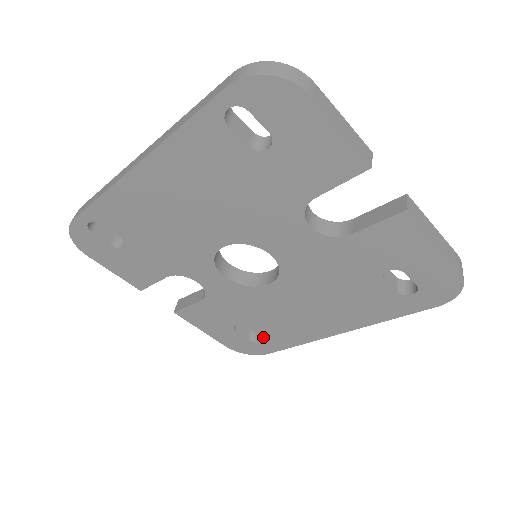
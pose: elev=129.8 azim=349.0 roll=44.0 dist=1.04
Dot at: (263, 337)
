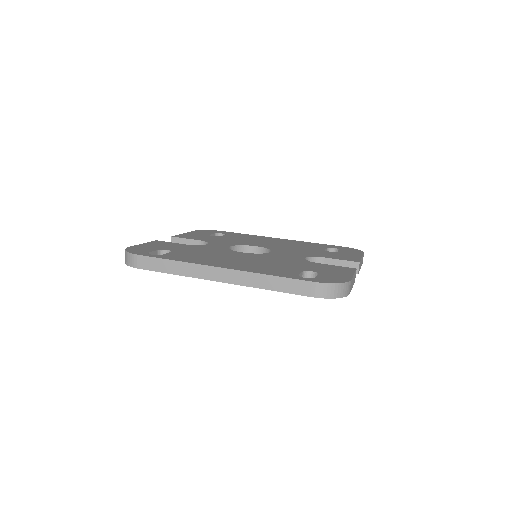
Dot at: occluded
